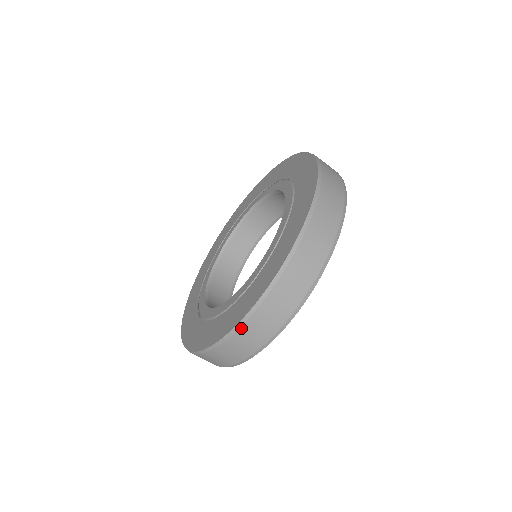
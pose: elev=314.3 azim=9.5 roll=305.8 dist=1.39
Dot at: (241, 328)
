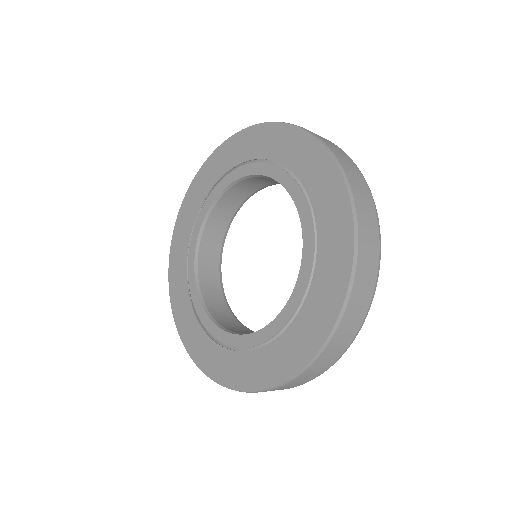
Dot at: (325, 350)
